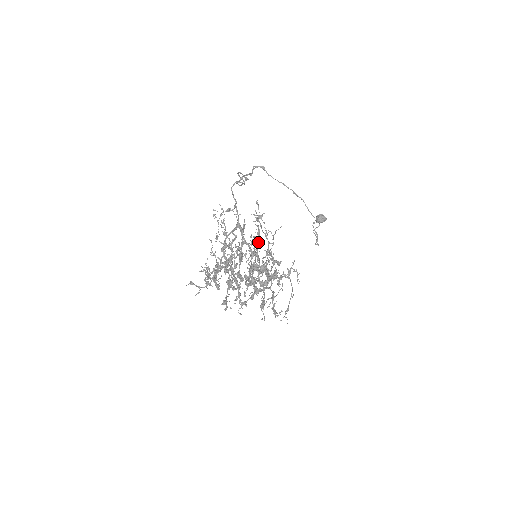
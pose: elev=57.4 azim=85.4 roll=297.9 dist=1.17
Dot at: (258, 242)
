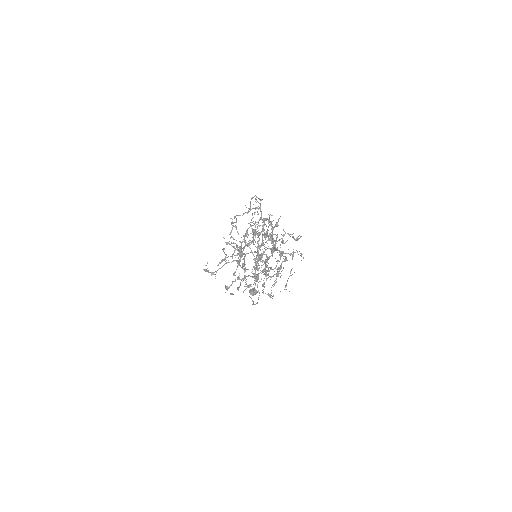
Dot at: occluded
